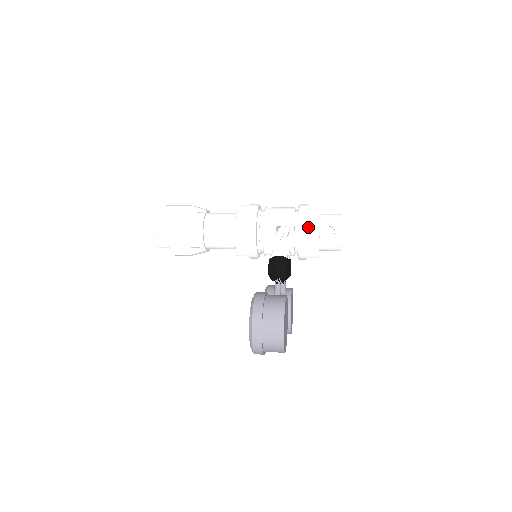
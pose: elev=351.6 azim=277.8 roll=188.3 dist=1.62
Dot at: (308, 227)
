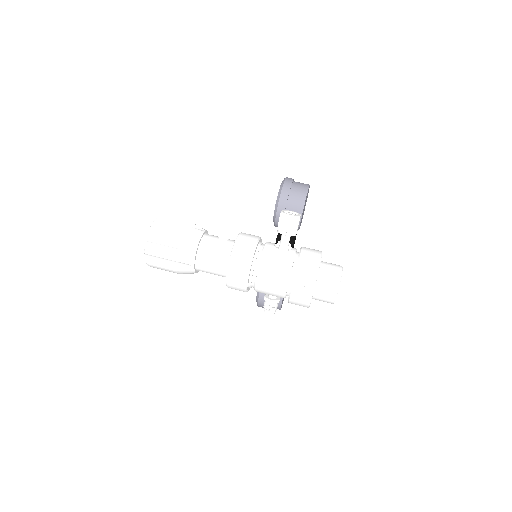
Dot at: occluded
